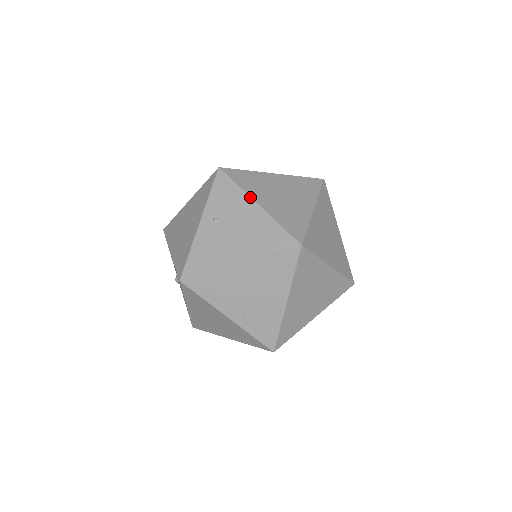
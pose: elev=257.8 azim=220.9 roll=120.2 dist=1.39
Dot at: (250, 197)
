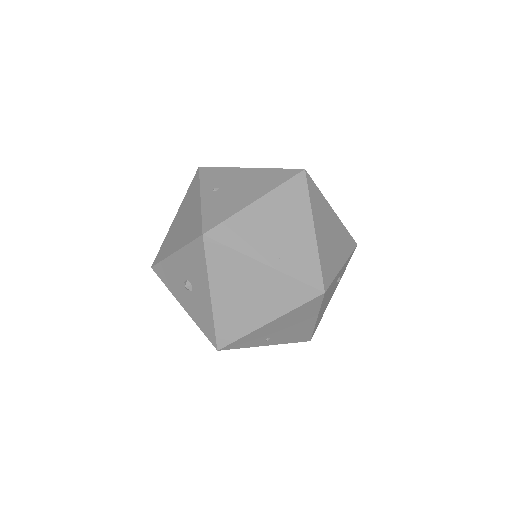
Dot at: (239, 167)
